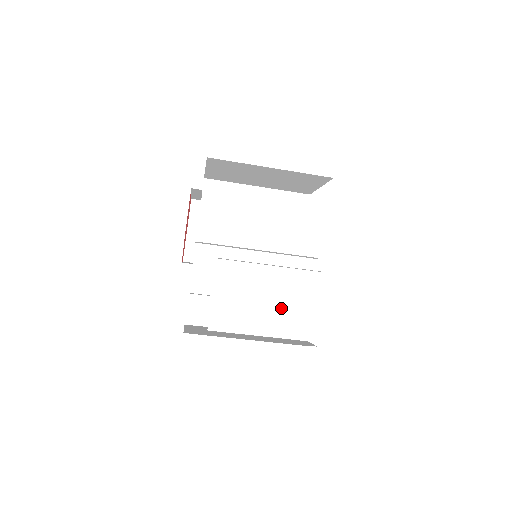
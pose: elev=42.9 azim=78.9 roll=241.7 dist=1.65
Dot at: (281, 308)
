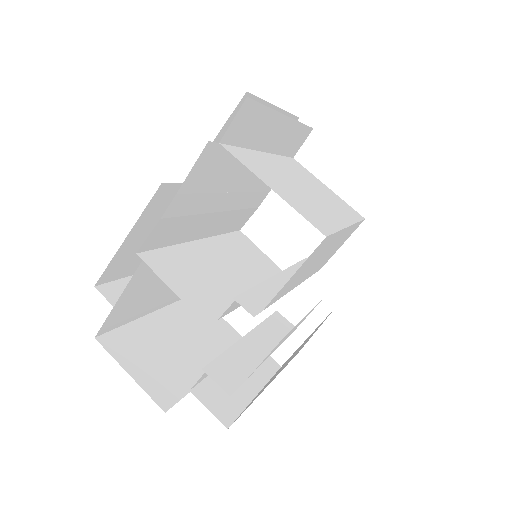
Dot at: occluded
